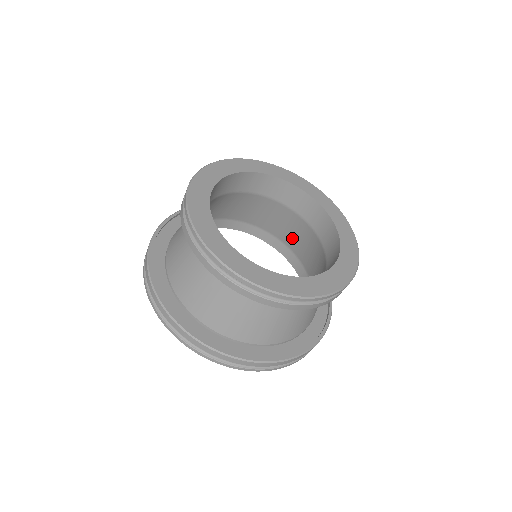
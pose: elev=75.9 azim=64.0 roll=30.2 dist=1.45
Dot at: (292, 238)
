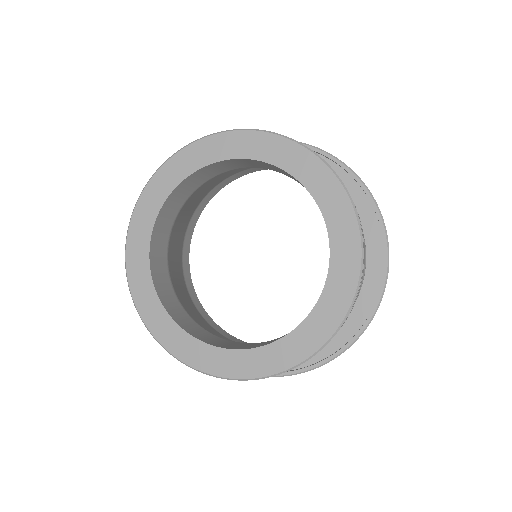
Dot at: occluded
